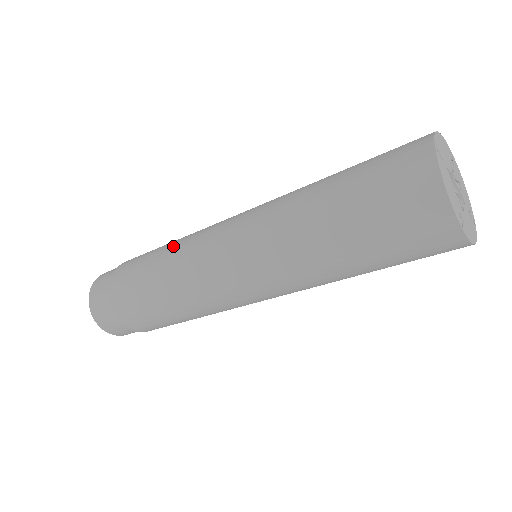
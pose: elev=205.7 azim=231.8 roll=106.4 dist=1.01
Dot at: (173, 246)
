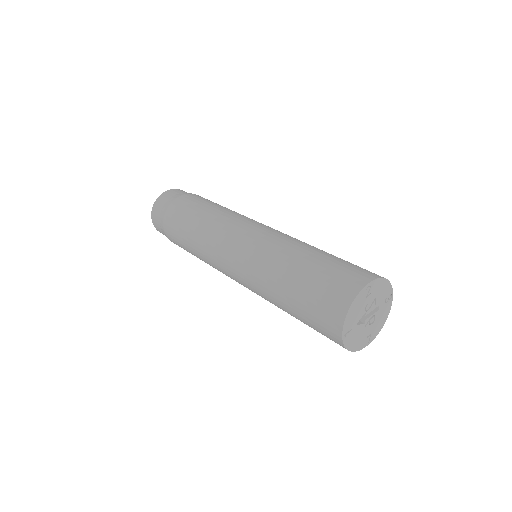
Dot at: (198, 248)
